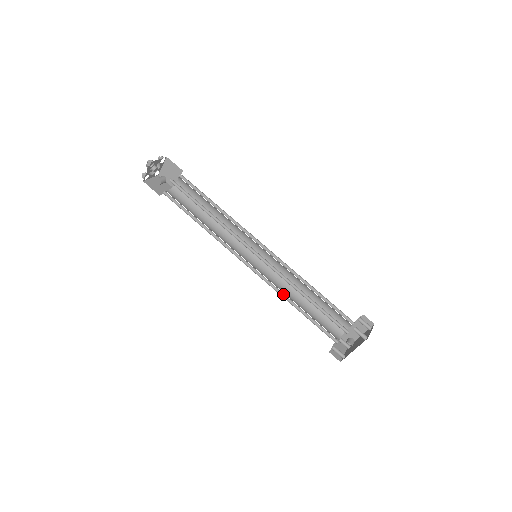
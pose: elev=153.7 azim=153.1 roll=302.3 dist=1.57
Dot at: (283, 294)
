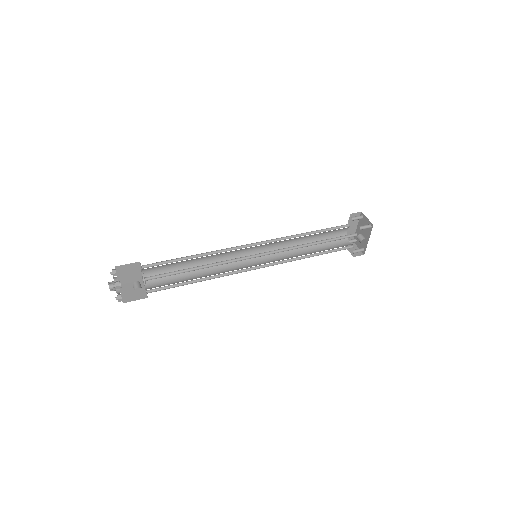
Dot at: (297, 258)
